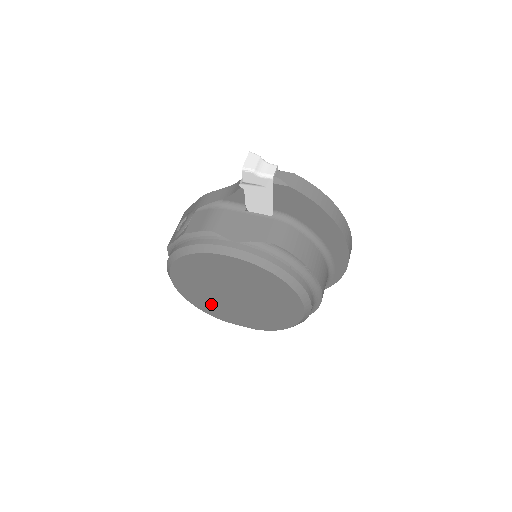
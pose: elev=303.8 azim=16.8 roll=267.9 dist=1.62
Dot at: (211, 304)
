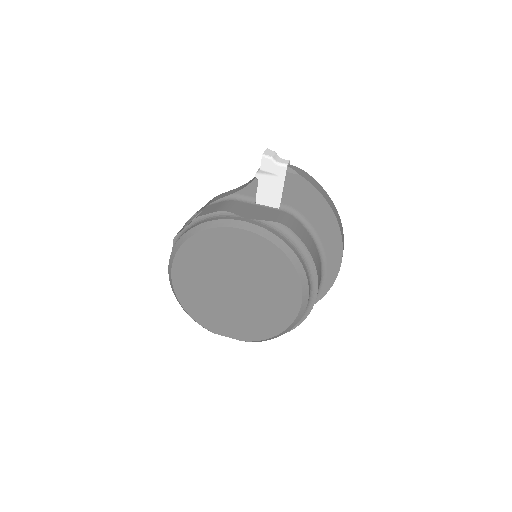
Dot at: (205, 305)
